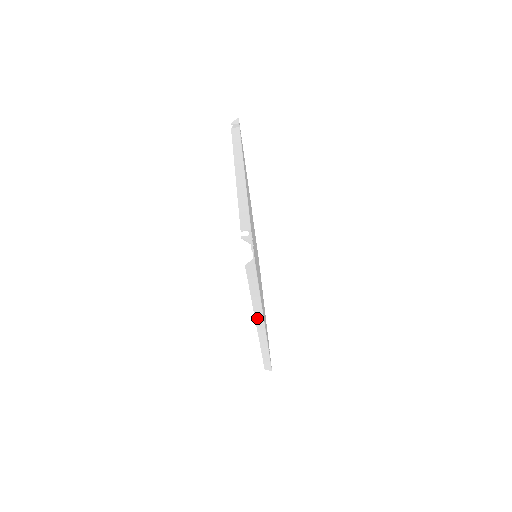
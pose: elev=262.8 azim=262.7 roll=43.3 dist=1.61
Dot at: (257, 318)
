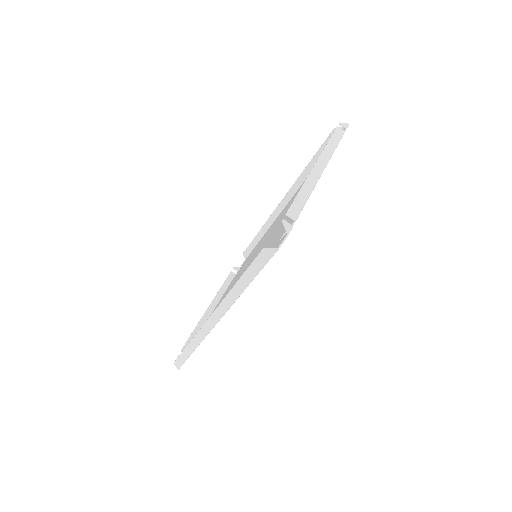
Dot at: (219, 309)
